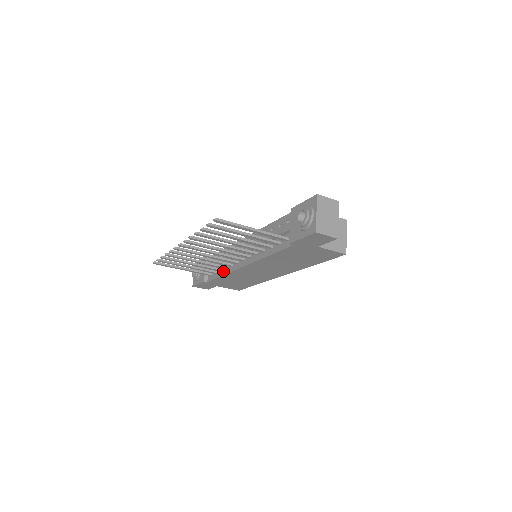
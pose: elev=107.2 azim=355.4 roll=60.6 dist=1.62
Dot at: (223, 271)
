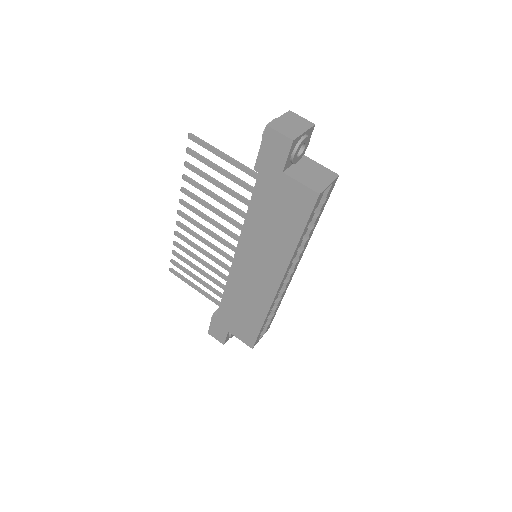
Dot at: occluded
